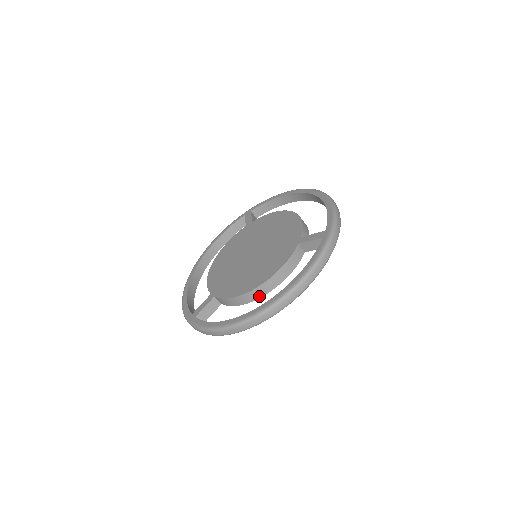
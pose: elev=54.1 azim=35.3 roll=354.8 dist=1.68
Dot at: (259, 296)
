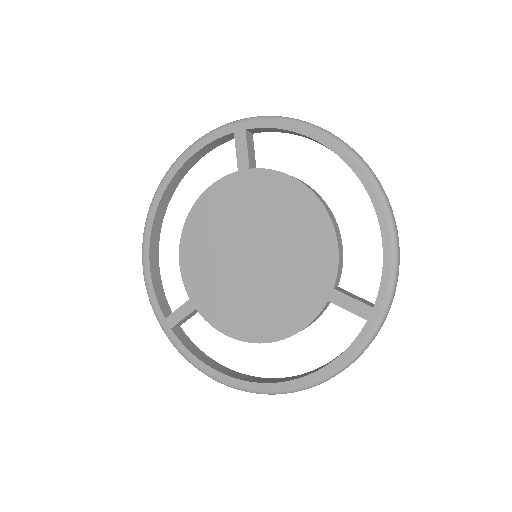
Dot at: occluded
